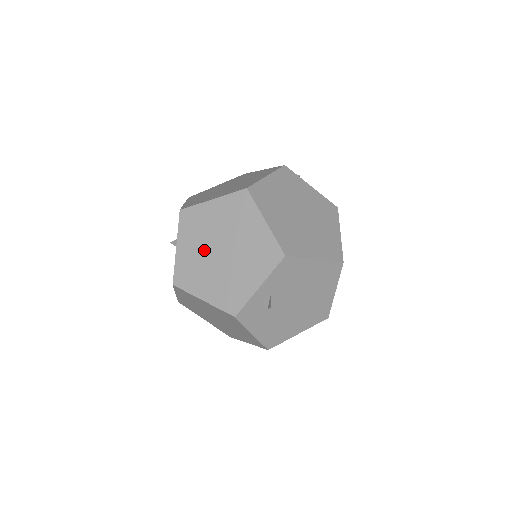
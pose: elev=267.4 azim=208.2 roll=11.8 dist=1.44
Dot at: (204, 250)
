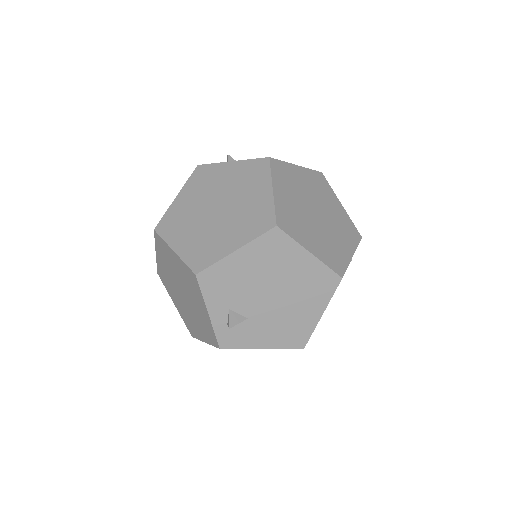
Dot at: (179, 299)
